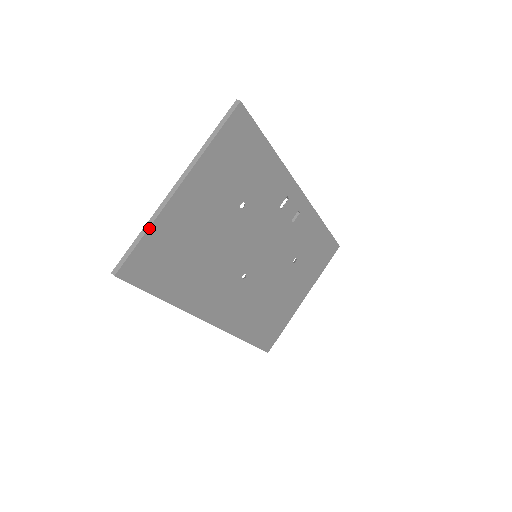
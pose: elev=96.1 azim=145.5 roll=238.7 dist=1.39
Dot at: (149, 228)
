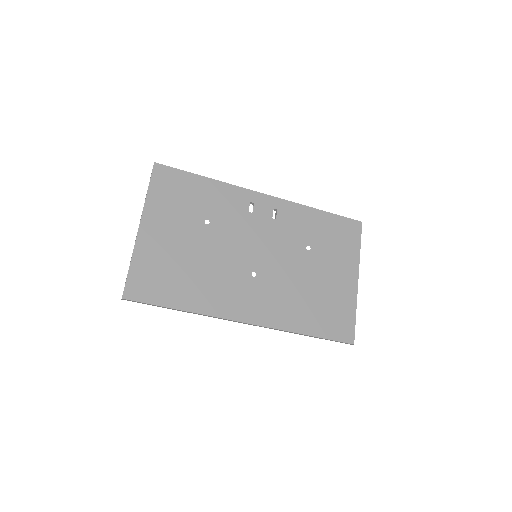
Dot at: (131, 260)
